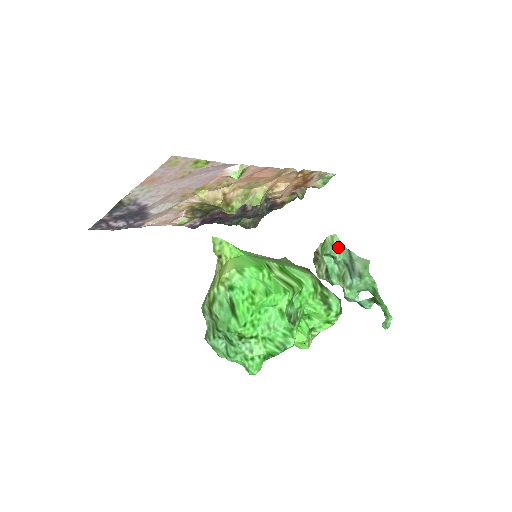
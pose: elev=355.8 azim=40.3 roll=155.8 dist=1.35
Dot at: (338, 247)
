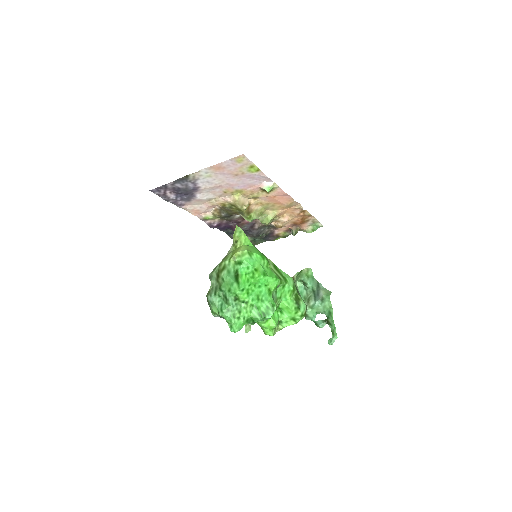
Dot at: (310, 277)
